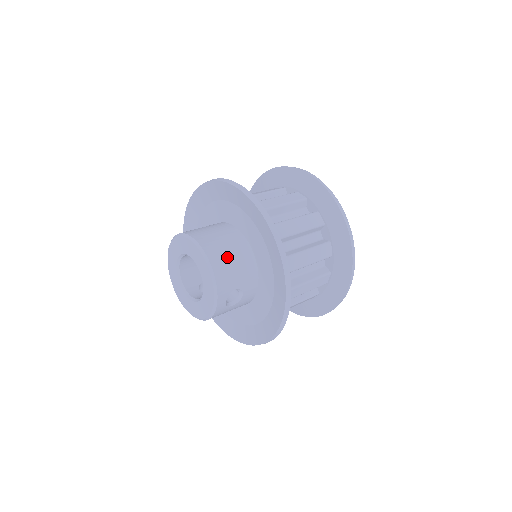
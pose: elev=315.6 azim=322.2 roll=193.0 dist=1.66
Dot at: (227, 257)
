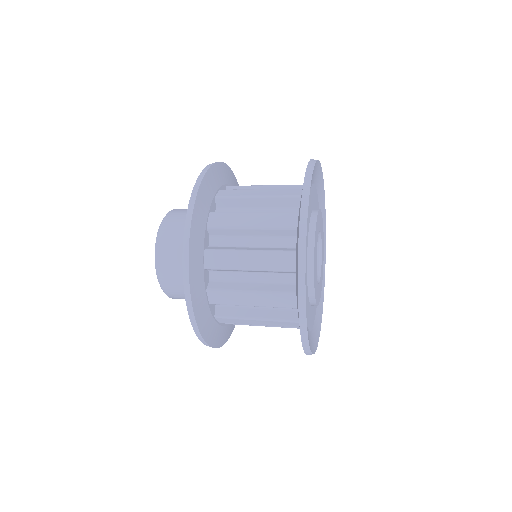
Dot at: (179, 284)
